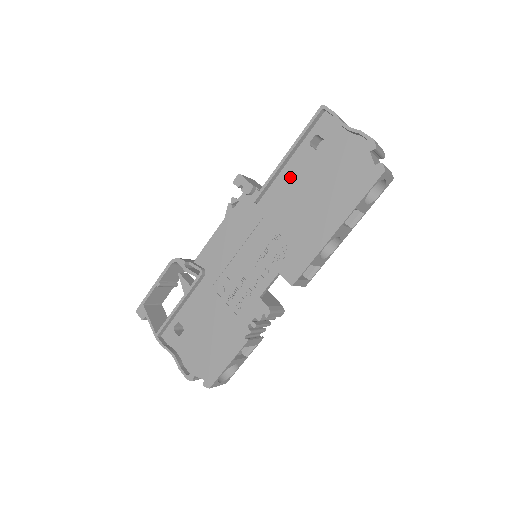
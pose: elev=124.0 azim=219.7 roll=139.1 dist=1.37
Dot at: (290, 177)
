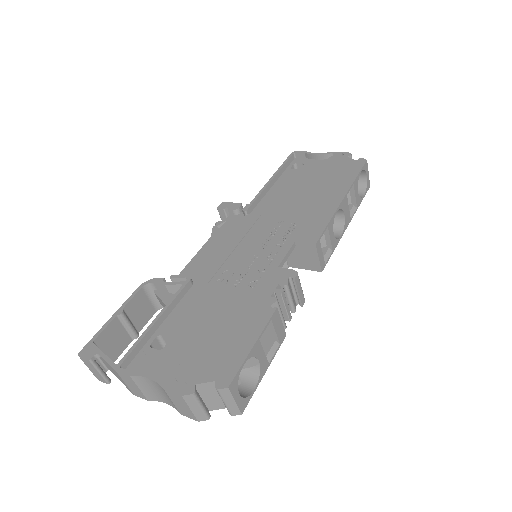
Dot at: (280, 187)
